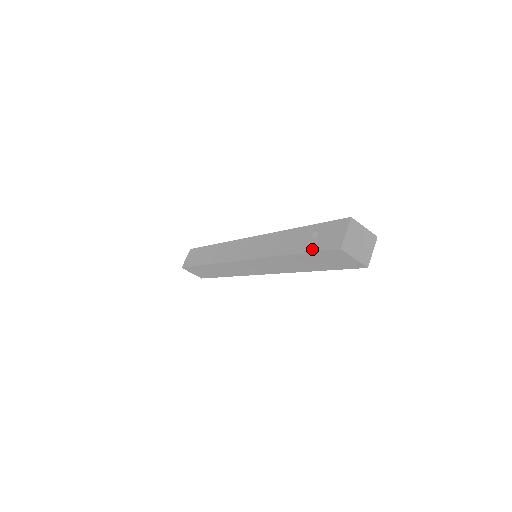
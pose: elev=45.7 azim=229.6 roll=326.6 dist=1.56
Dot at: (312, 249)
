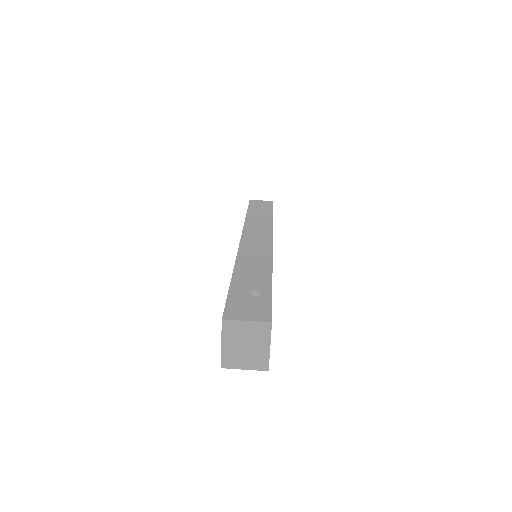
Dot at: (232, 293)
